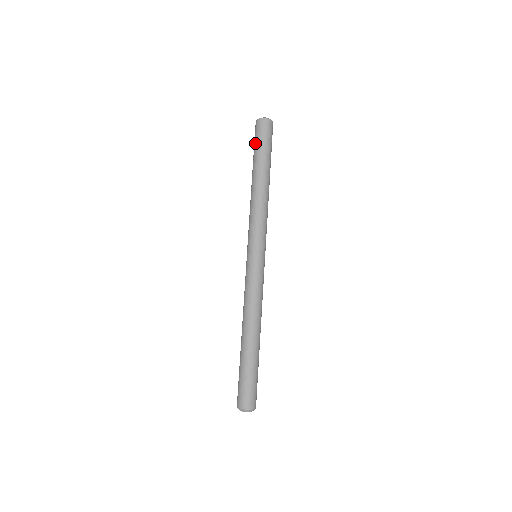
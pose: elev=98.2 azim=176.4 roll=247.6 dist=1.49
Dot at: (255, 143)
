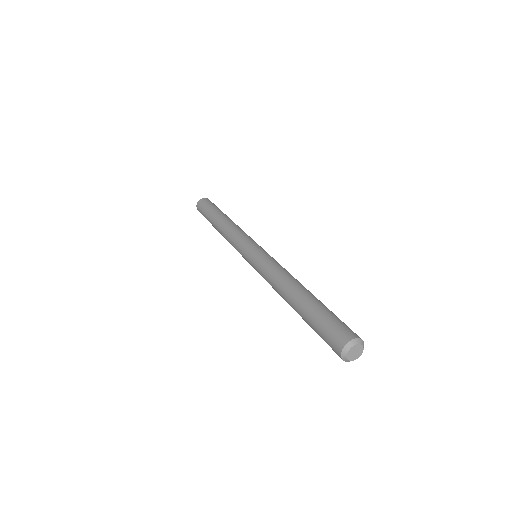
Dot at: (203, 213)
